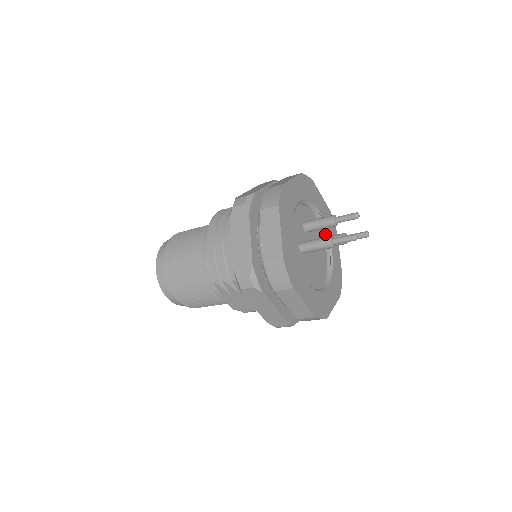
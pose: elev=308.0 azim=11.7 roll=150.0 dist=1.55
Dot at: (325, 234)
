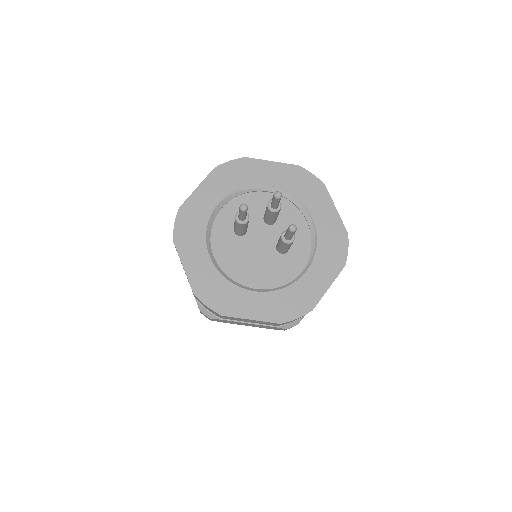
Dot at: (315, 250)
